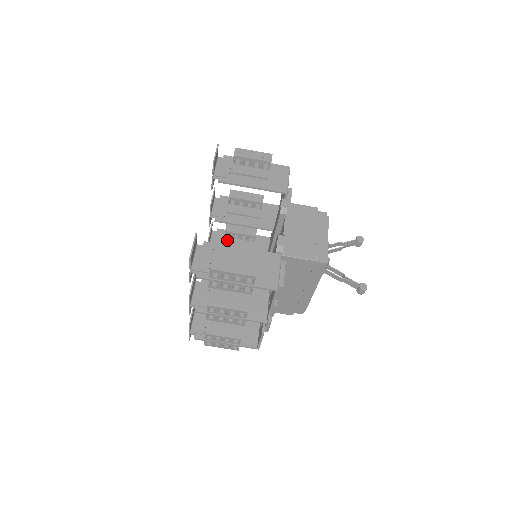
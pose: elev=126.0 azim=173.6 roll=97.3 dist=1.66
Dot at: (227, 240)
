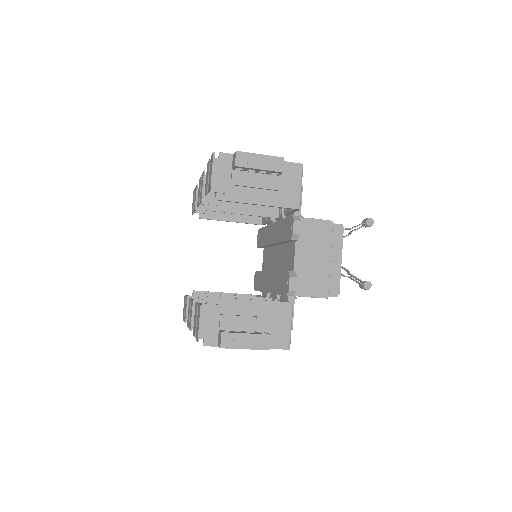
Dot at: occluded
